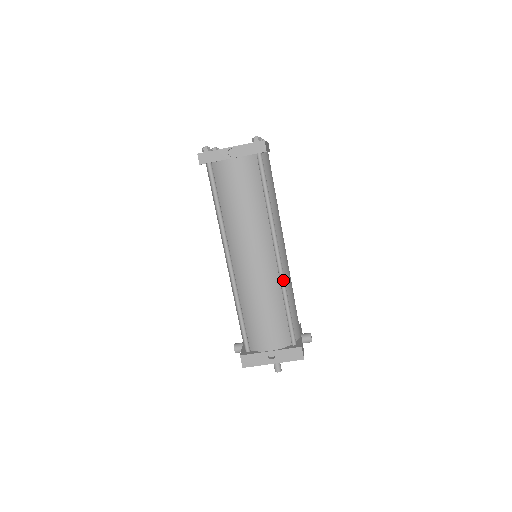
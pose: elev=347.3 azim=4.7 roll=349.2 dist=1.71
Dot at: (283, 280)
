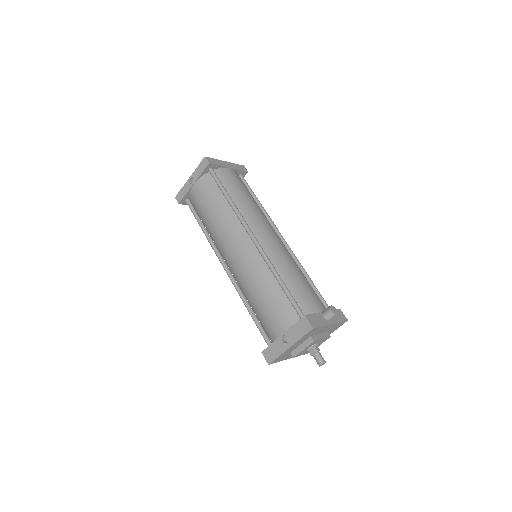
Dot at: (266, 258)
